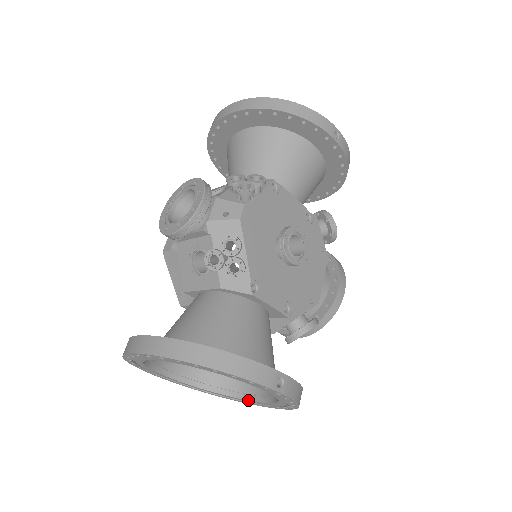
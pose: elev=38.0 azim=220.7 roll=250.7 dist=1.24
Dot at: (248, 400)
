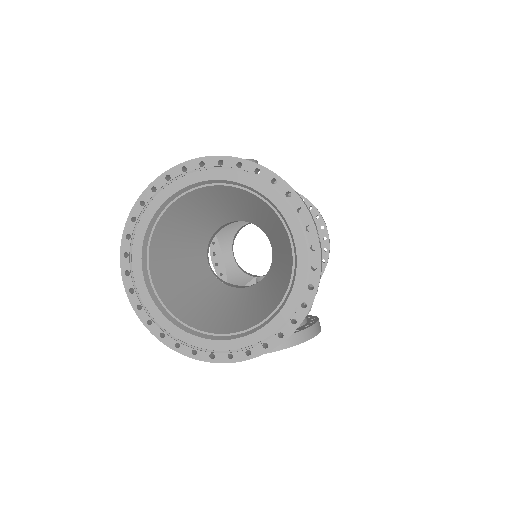
Dot at: (223, 339)
